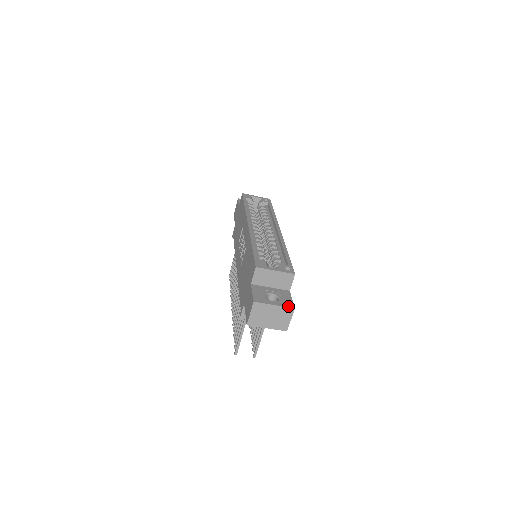
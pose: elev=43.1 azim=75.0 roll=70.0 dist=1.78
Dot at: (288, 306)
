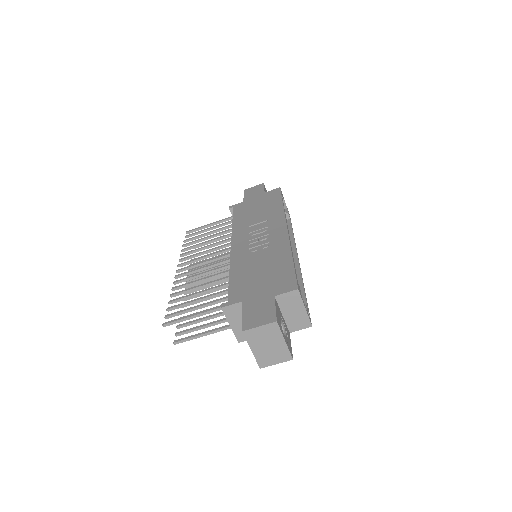
Dot at: (291, 352)
